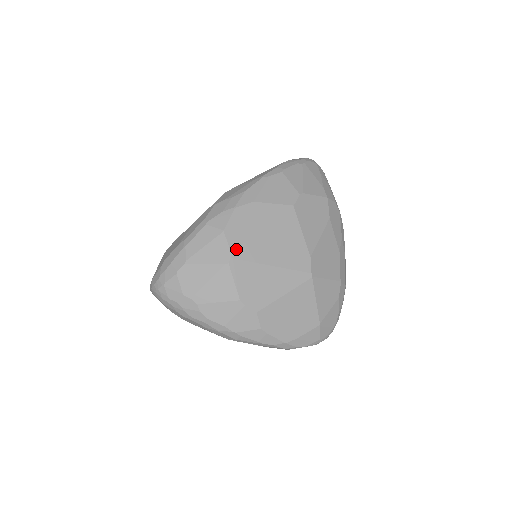
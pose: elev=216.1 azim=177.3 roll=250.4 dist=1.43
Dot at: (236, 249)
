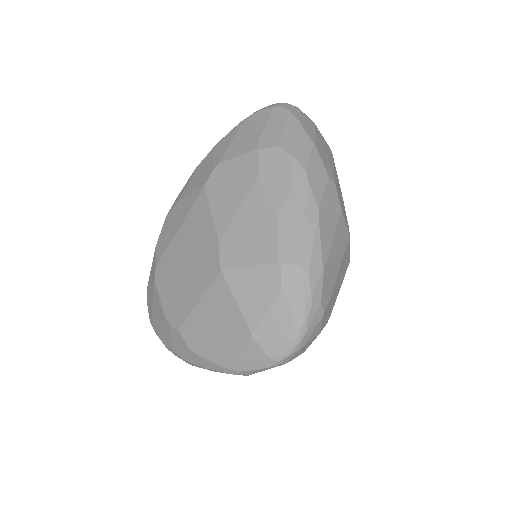
Dot at: (159, 262)
